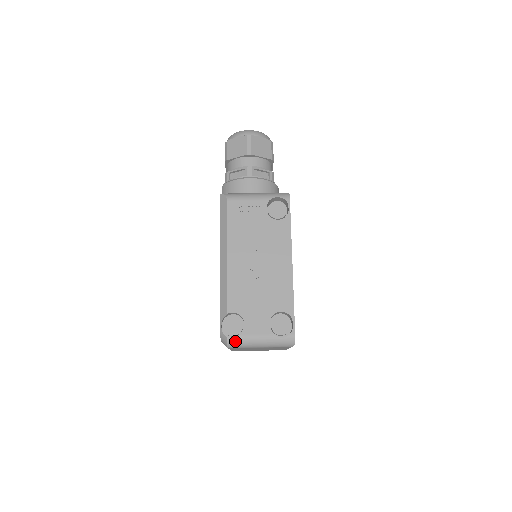
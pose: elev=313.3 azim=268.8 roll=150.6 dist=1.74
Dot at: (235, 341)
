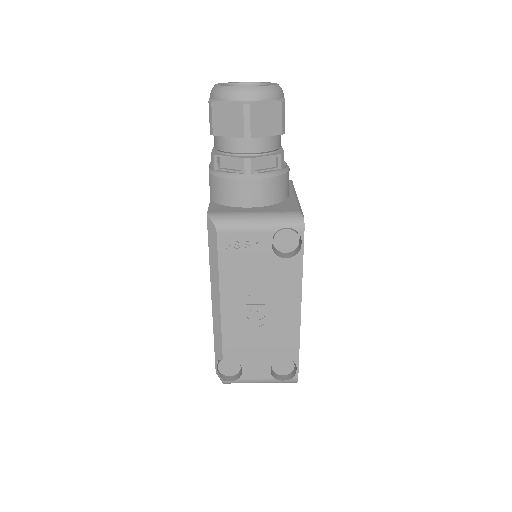
Dot at: (232, 382)
